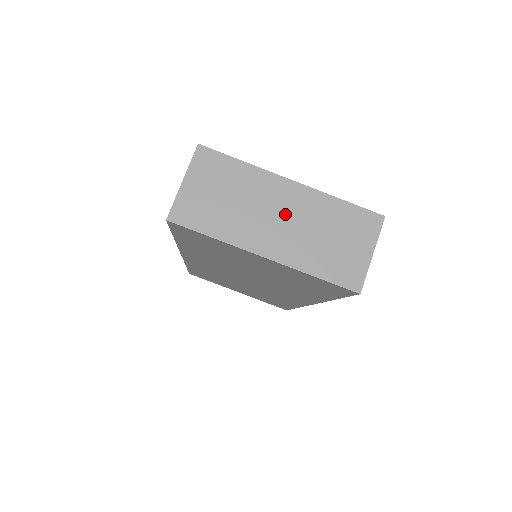
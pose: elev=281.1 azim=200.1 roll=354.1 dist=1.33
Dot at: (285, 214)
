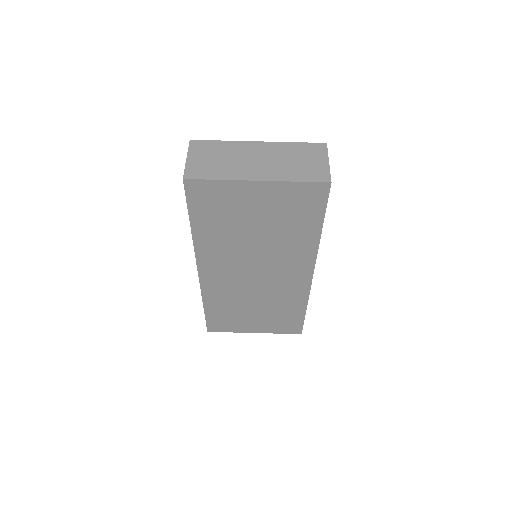
Dot at: (261, 157)
